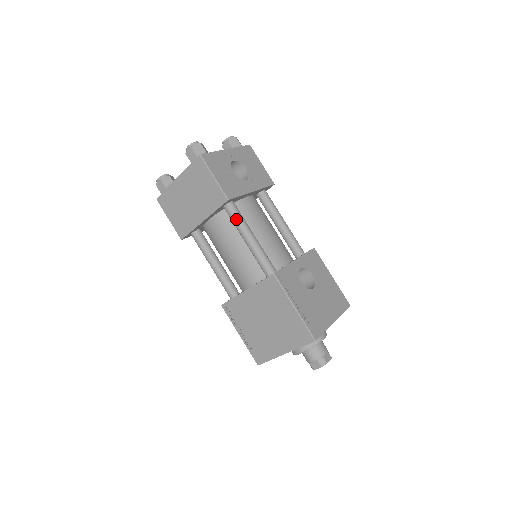
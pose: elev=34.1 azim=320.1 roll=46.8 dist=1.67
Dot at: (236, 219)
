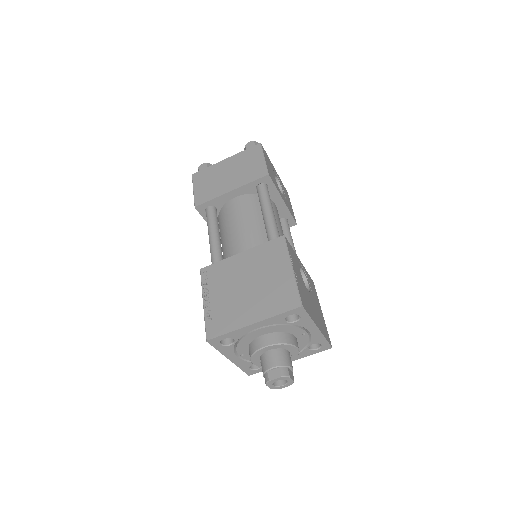
Dot at: (265, 195)
